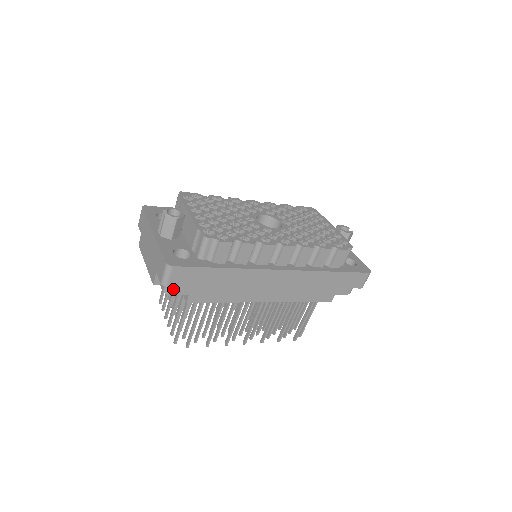
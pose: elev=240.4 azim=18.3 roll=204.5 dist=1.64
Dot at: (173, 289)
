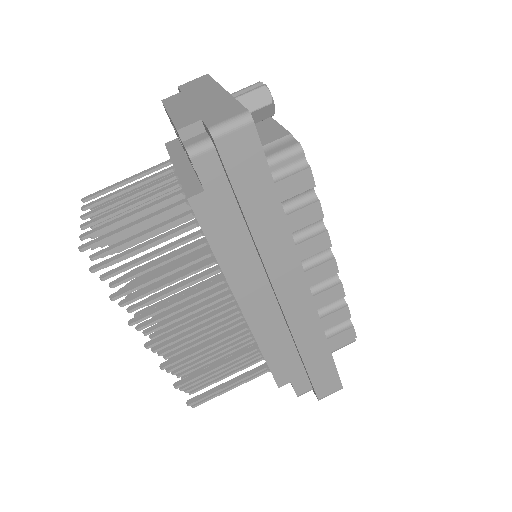
Dot at: (203, 158)
